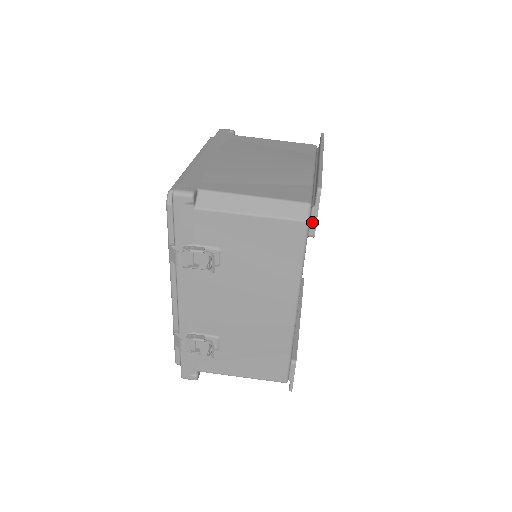
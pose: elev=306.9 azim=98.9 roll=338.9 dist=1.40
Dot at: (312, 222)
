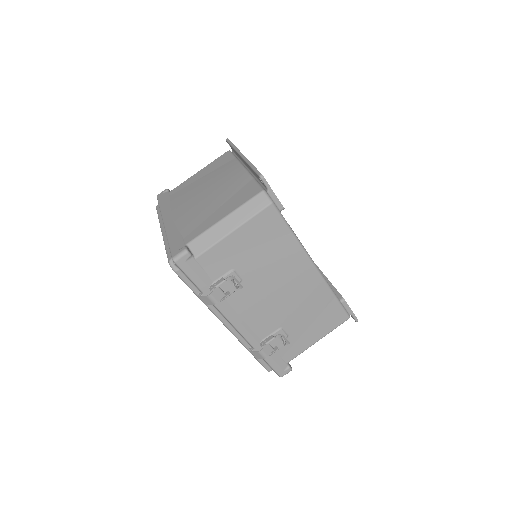
Dot at: (275, 201)
